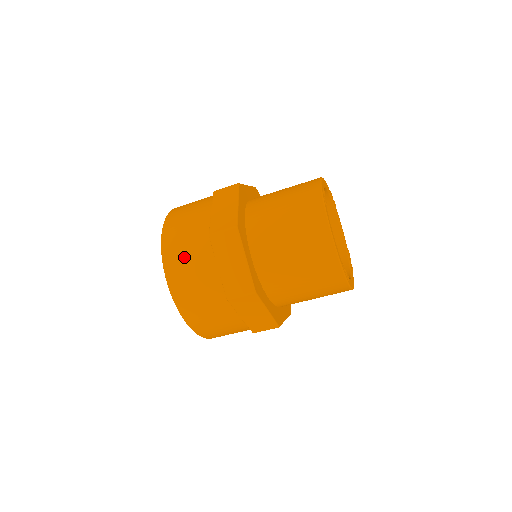
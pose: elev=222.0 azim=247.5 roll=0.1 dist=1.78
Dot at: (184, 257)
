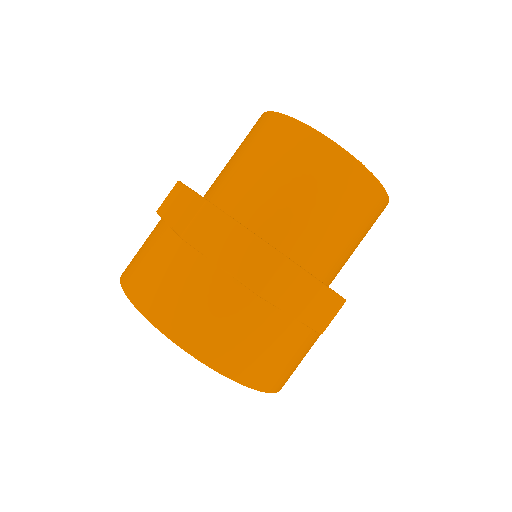
Dot at: (169, 289)
